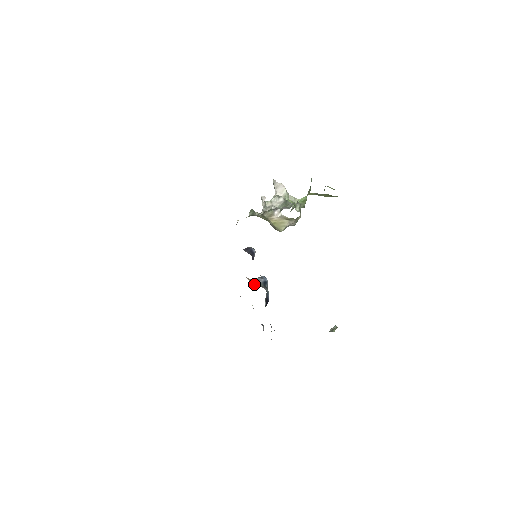
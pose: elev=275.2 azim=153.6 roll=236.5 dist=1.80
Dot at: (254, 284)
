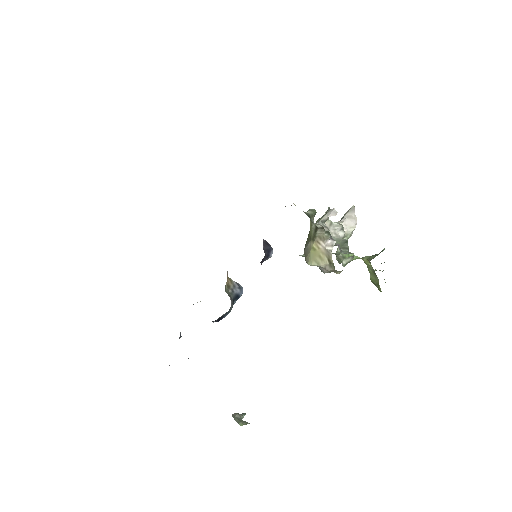
Dot at: (227, 285)
